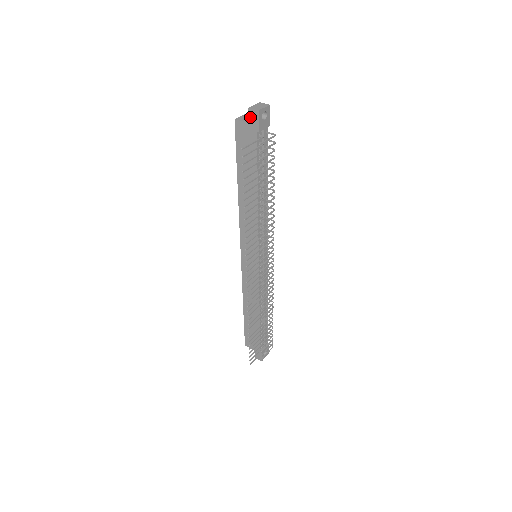
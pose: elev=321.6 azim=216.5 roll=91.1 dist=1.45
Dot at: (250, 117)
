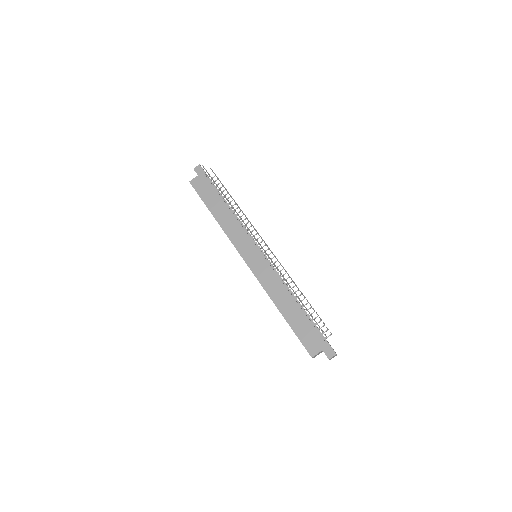
Dot at: (197, 172)
